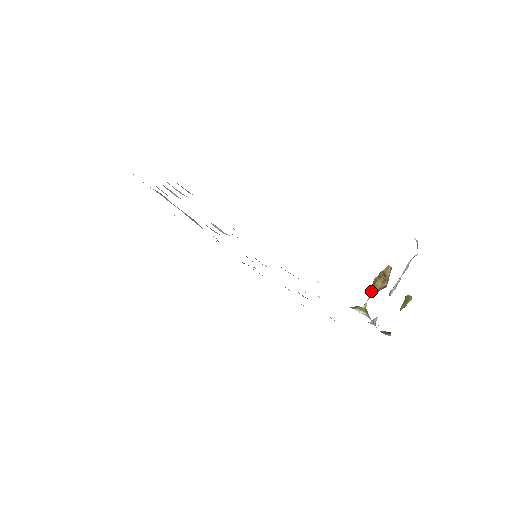
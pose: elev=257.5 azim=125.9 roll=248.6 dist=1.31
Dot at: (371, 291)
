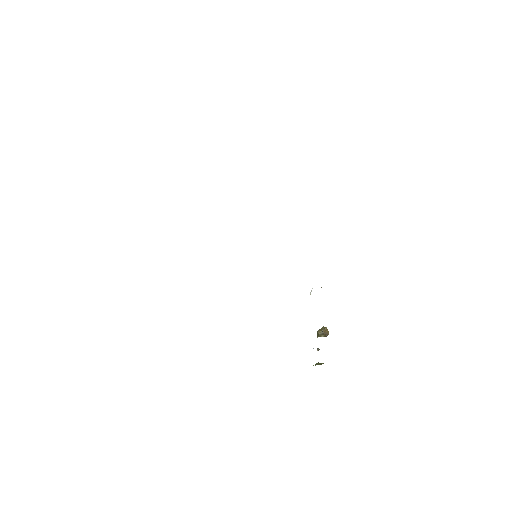
Dot at: (321, 330)
